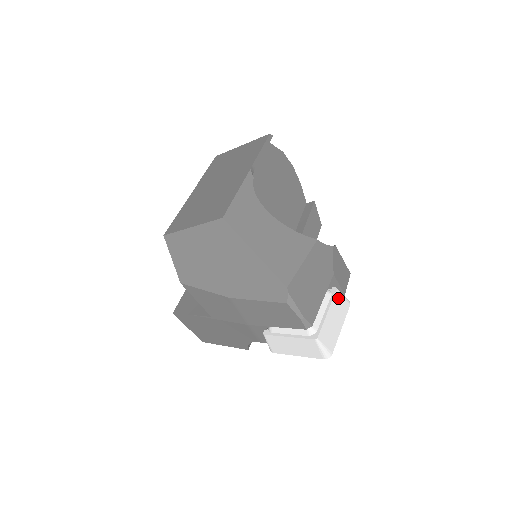
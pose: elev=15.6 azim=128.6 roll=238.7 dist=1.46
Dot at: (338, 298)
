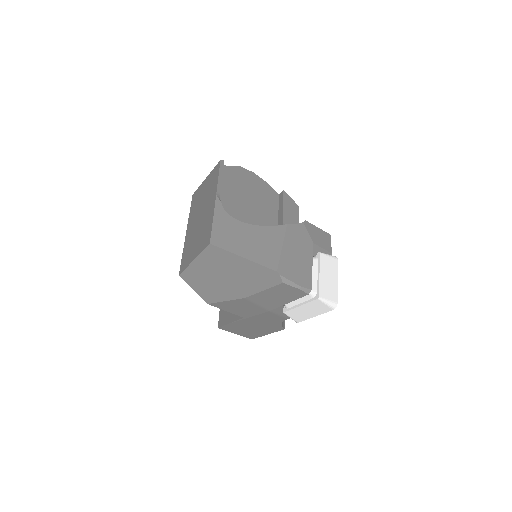
Dot at: (324, 259)
